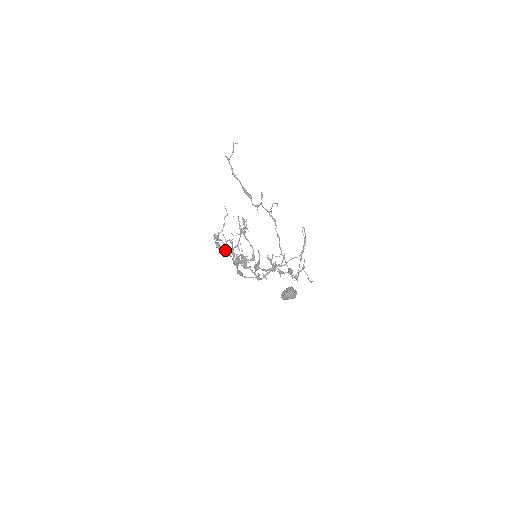
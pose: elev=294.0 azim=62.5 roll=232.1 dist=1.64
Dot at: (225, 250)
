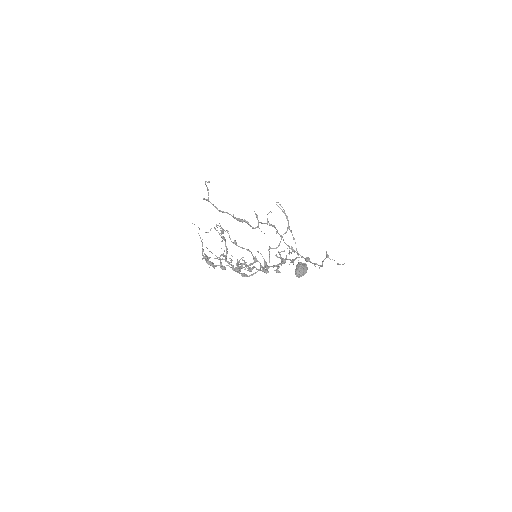
Dot at: (223, 266)
